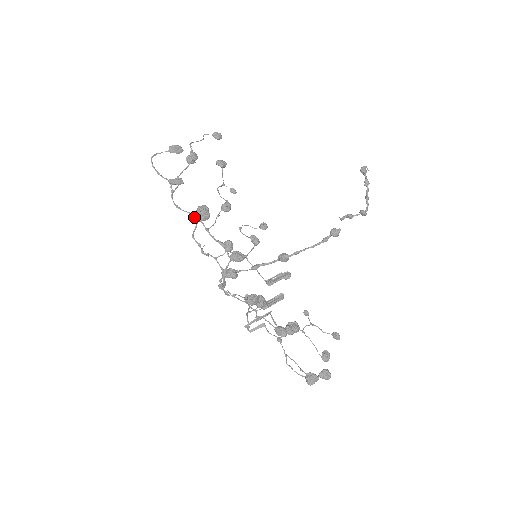
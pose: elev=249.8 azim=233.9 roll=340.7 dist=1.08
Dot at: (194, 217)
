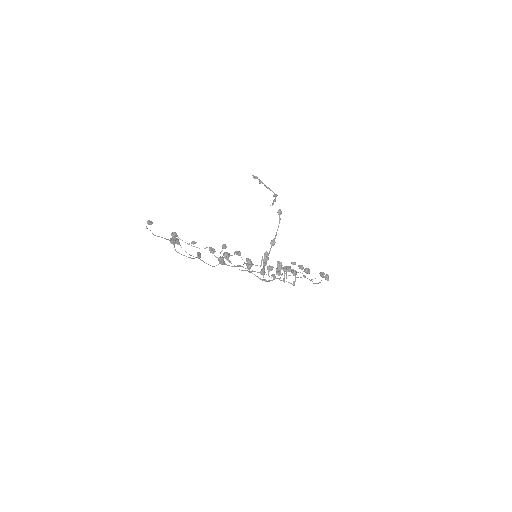
Dot at: (222, 264)
